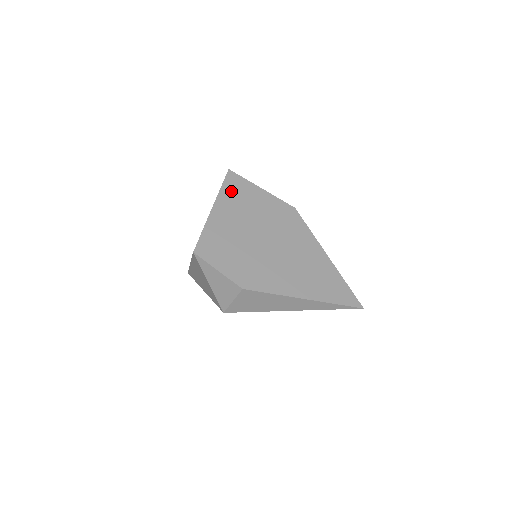
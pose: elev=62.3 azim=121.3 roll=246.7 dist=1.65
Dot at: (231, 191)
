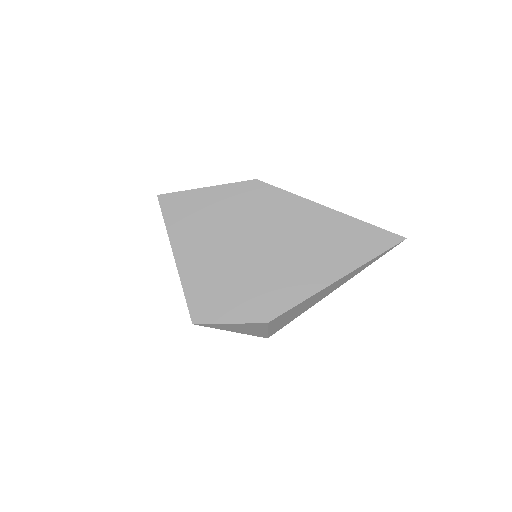
Dot at: (178, 220)
